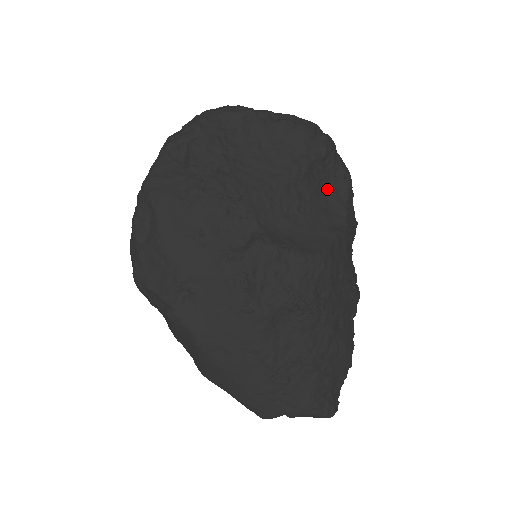
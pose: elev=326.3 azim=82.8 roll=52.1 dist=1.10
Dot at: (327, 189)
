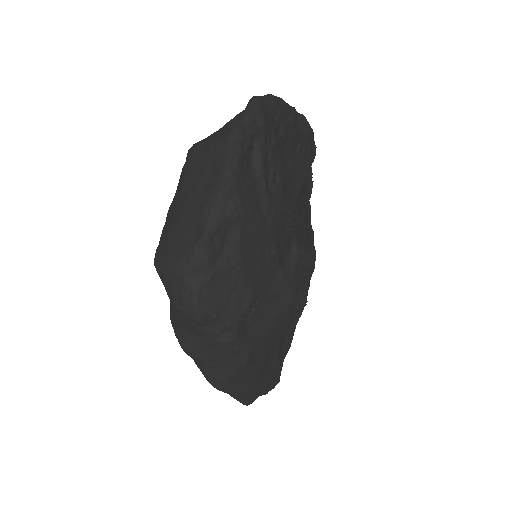
Dot at: (305, 190)
